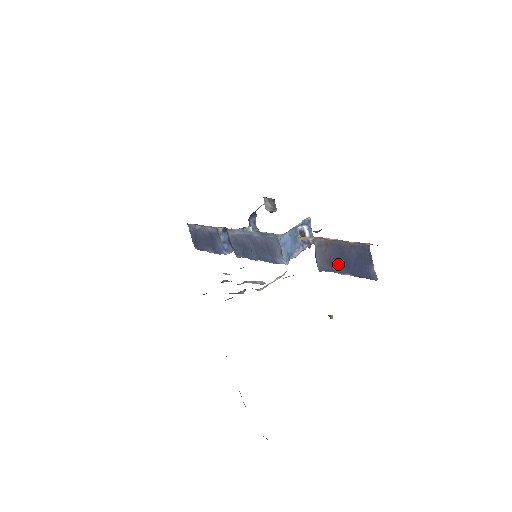
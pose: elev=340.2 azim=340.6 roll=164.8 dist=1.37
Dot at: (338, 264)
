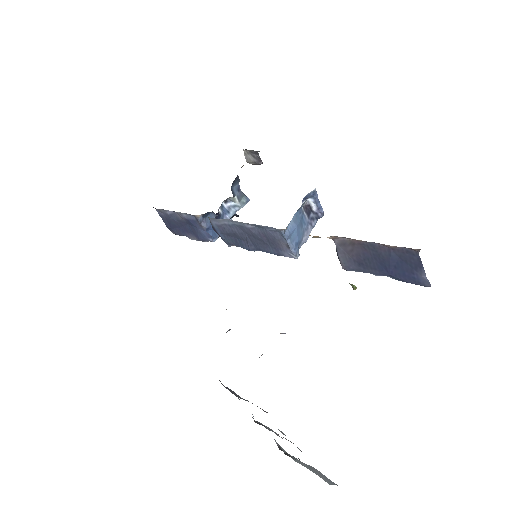
Dot at: (371, 265)
